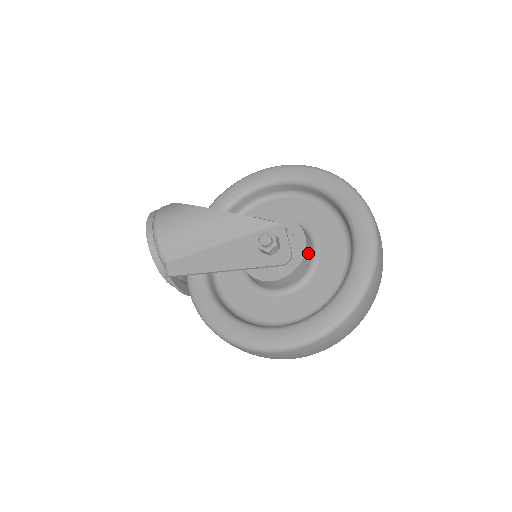
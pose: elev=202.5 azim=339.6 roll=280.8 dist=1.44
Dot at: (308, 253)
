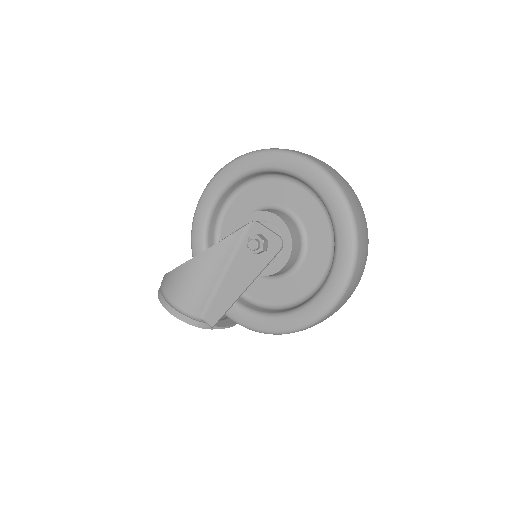
Dot at: (289, 224)
